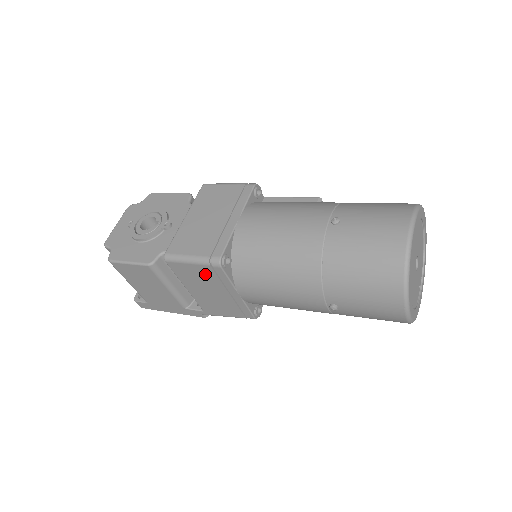
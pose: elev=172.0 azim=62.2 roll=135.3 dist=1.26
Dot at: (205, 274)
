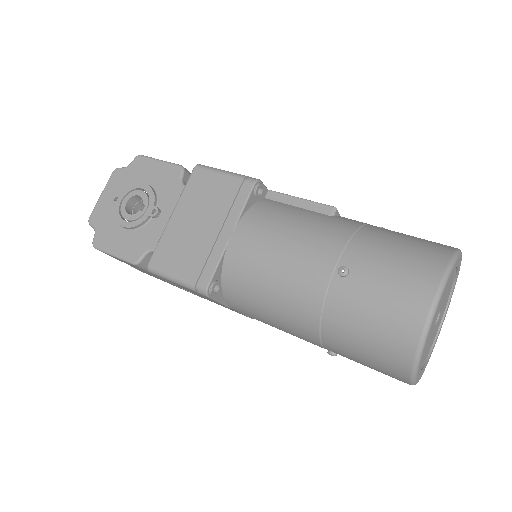
Dot at: (193, 291)
